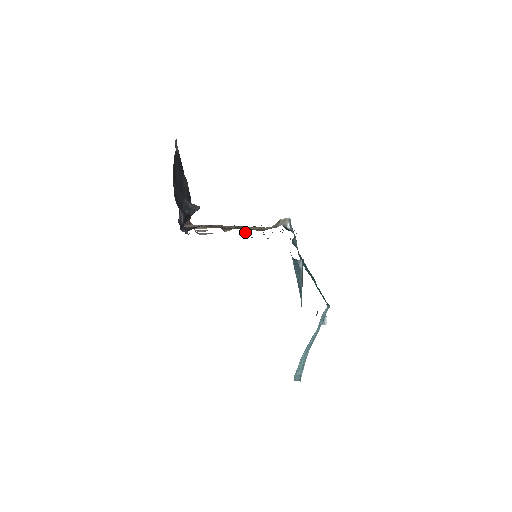
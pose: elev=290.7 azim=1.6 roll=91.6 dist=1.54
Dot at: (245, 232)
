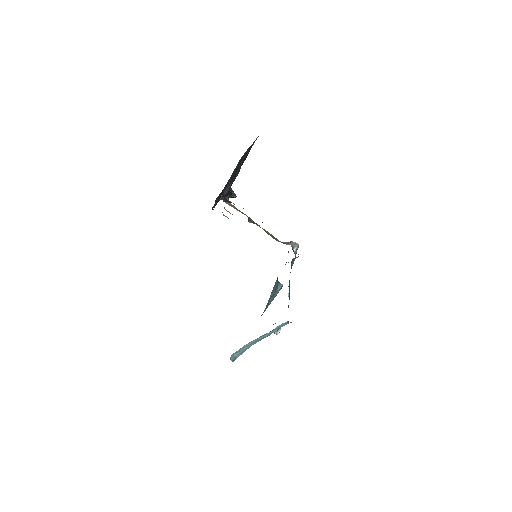
Dot at: occluded
